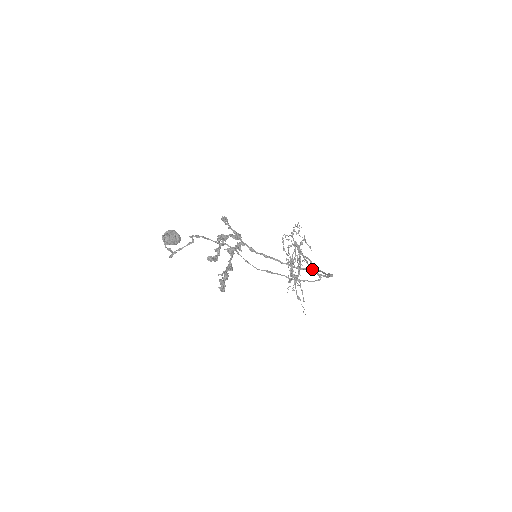
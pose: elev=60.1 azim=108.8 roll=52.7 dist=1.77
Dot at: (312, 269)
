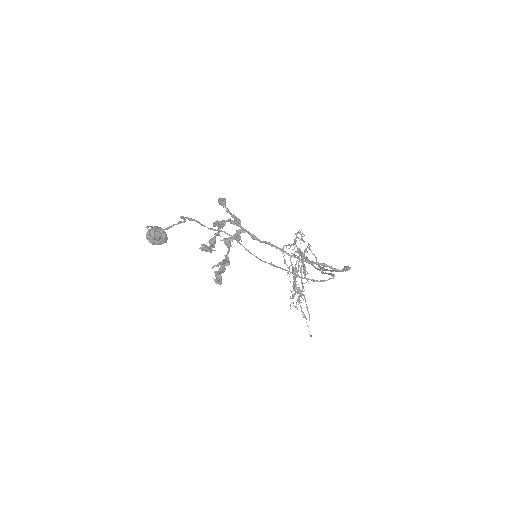
Dot at: (322, 271)
